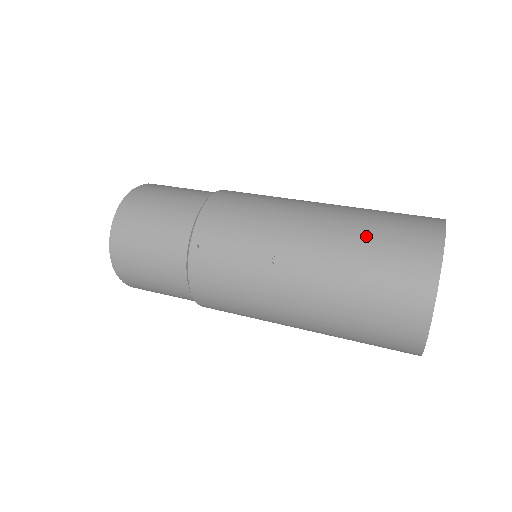
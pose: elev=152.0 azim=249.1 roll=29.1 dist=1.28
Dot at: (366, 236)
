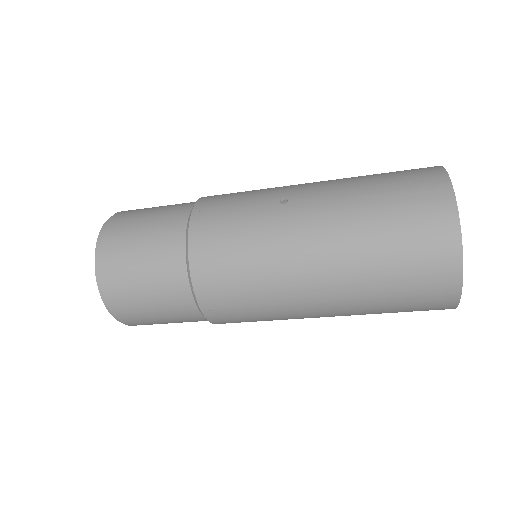
Dot at: (367, 175)
